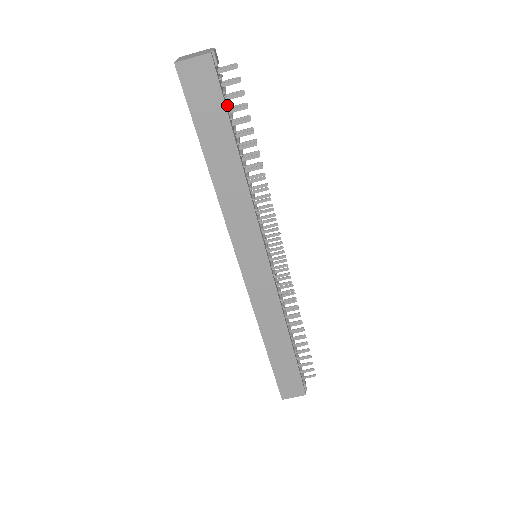
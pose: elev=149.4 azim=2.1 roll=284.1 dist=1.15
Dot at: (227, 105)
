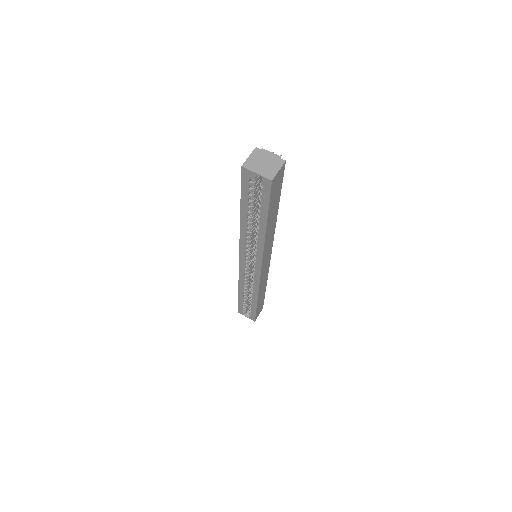
Dot at: occluded
